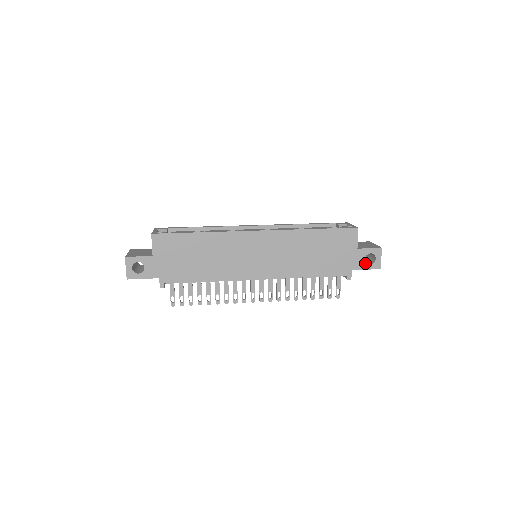
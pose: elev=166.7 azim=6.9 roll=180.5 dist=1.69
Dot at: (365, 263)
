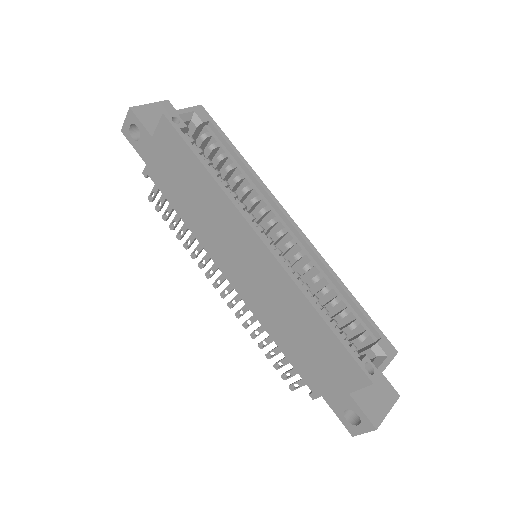
Dot at: (342, 411)
